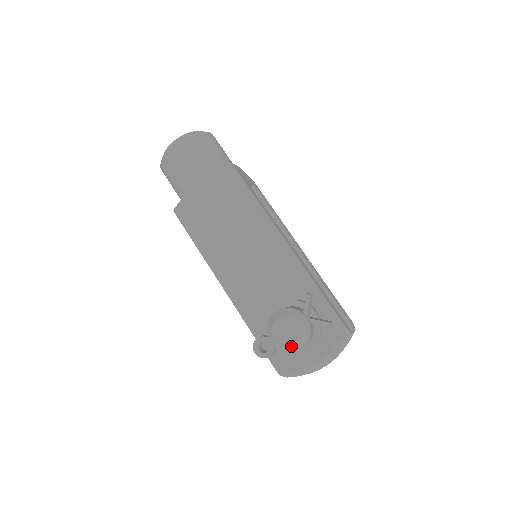
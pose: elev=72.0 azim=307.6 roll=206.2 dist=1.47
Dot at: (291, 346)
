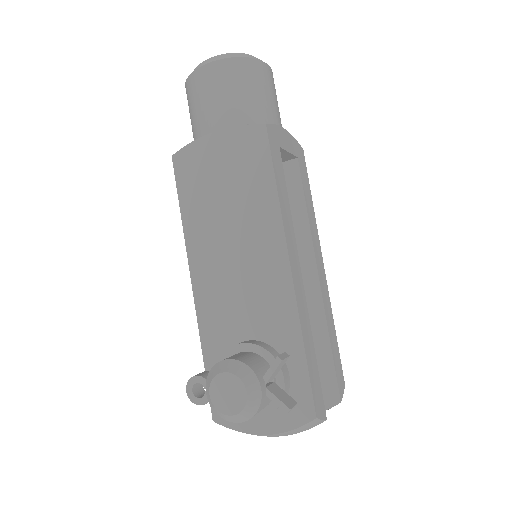
Dot at: (225, 415)
